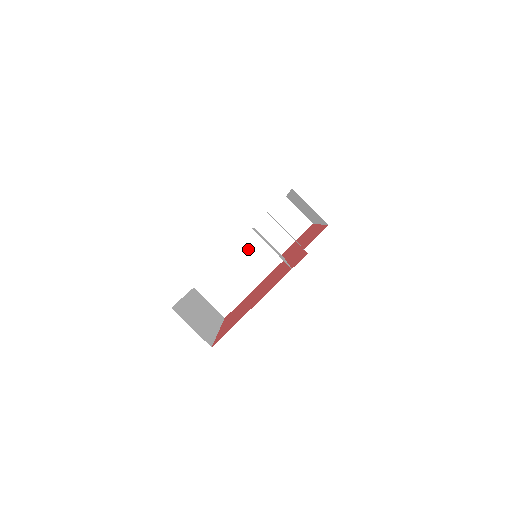
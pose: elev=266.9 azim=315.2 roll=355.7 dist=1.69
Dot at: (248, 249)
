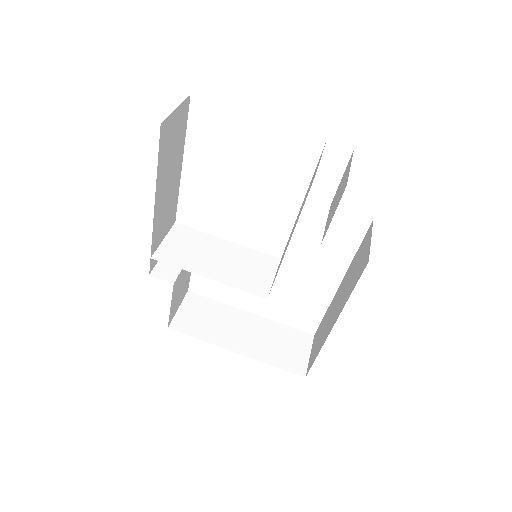
Dot at: (253, 260)
